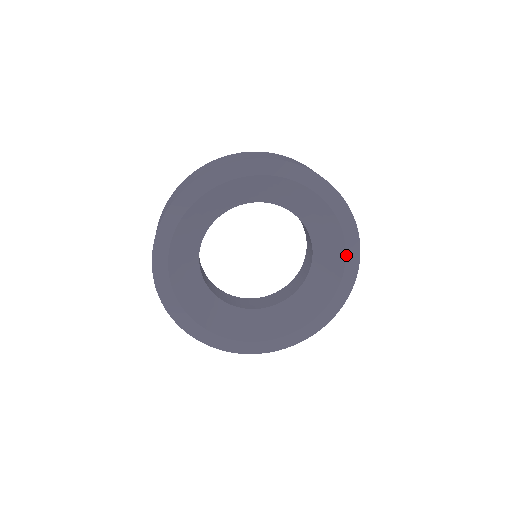
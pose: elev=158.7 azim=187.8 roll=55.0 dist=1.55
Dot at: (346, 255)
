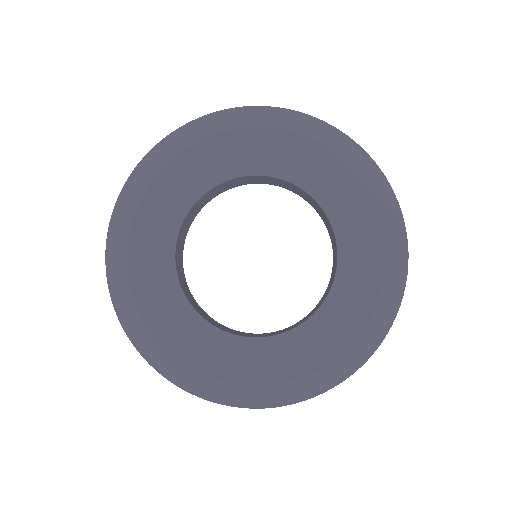
Dot at: (383, 281)
